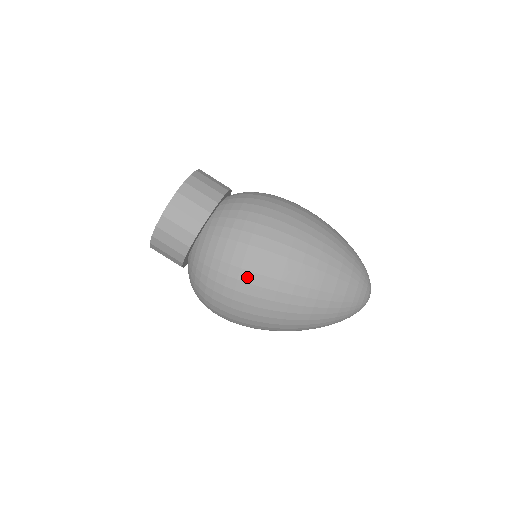
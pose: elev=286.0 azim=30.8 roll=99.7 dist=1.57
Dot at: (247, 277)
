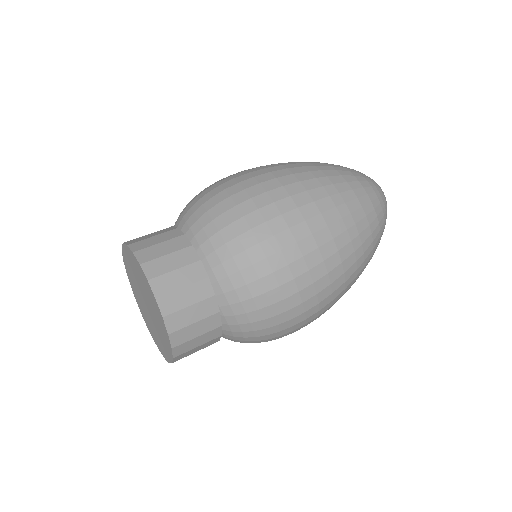
Dot at: (301, 324)
